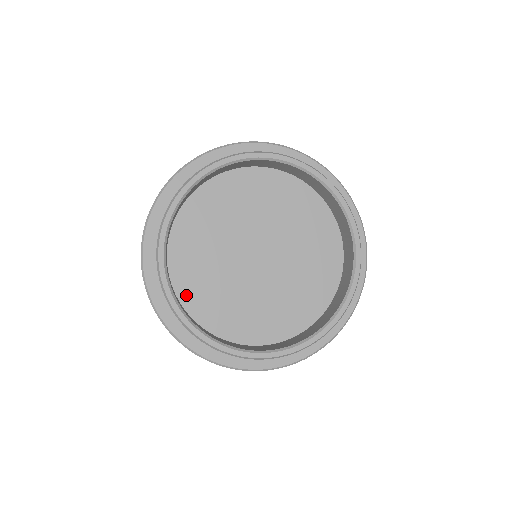
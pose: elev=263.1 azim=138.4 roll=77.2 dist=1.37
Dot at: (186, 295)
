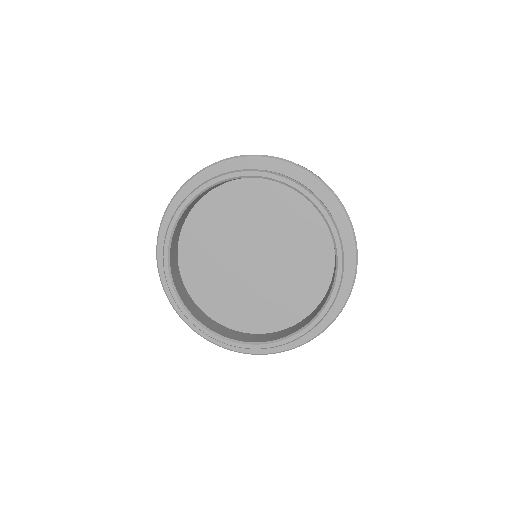
Dot at: (228, 320)
